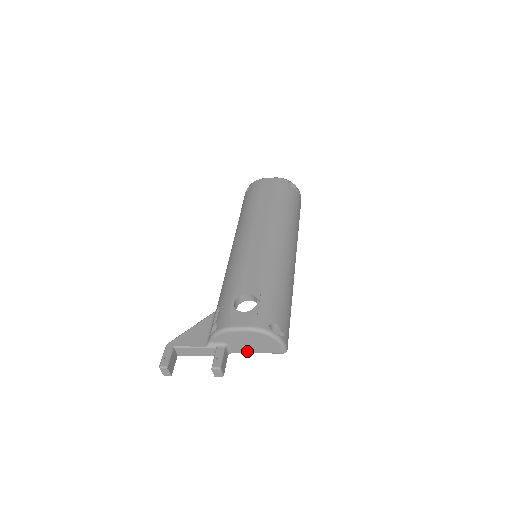
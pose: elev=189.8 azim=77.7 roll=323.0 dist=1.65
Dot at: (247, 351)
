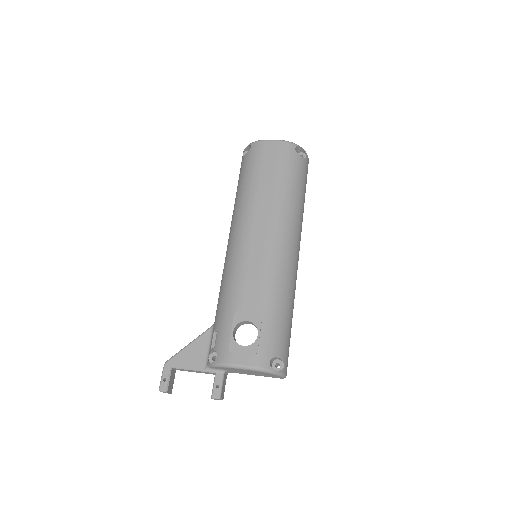
Dot at: occluded
